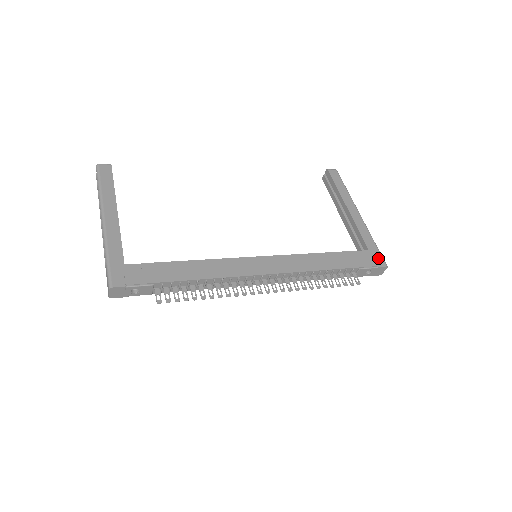
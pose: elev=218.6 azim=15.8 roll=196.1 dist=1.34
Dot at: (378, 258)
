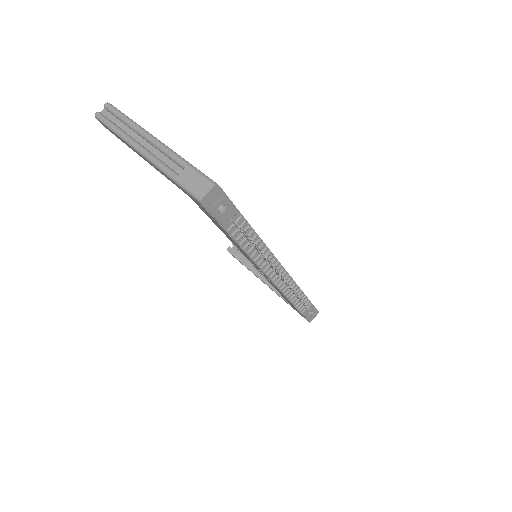
Dot at: occluded
